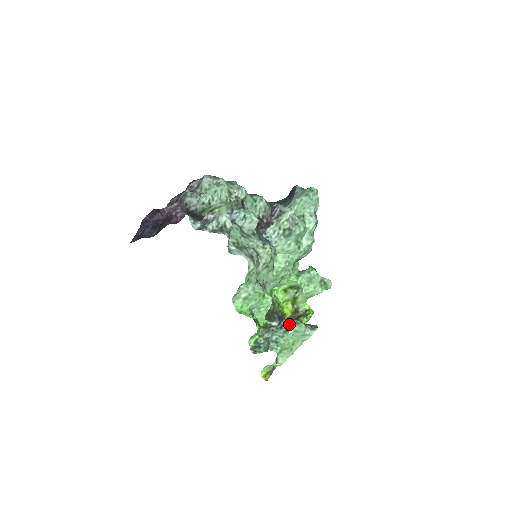
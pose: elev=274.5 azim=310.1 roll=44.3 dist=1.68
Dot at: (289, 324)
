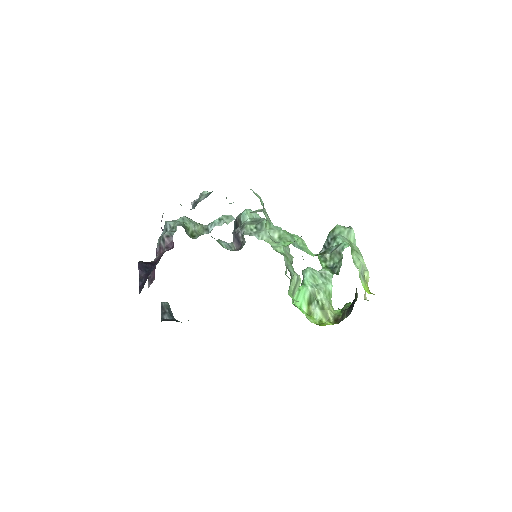
Dot at: (330, 236)
